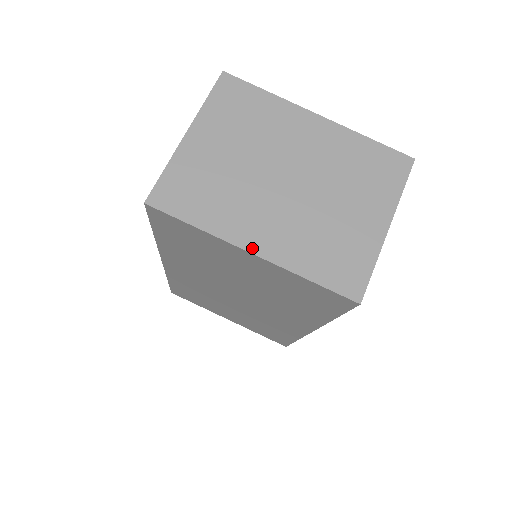
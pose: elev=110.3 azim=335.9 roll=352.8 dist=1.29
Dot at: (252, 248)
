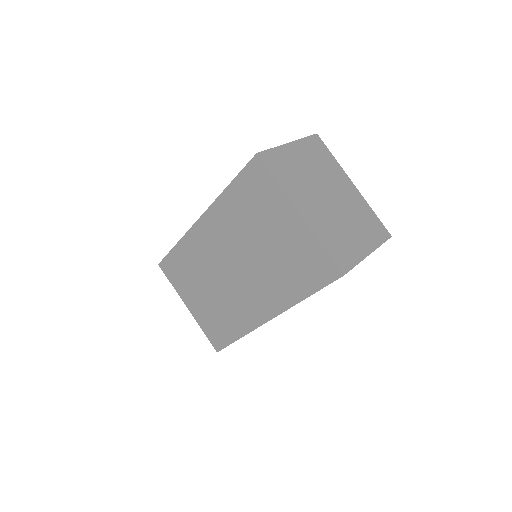
Dot at: (301, 211)
